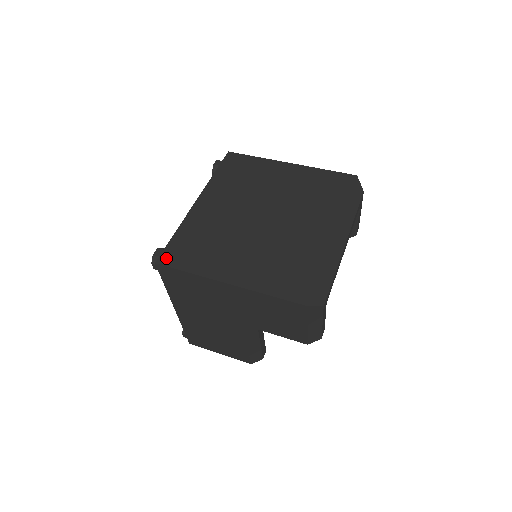
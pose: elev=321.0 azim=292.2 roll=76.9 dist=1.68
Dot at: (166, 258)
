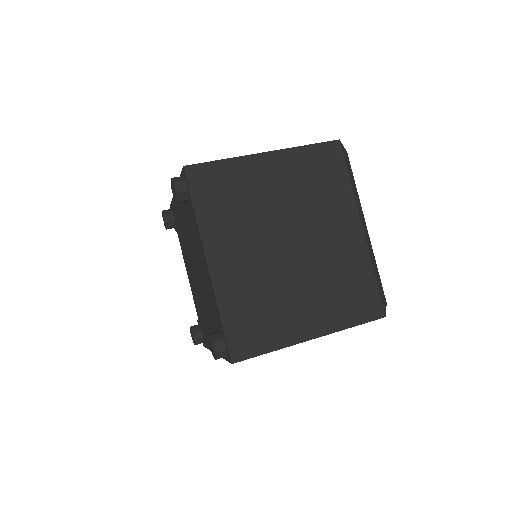
Dot at: (238, 352)
